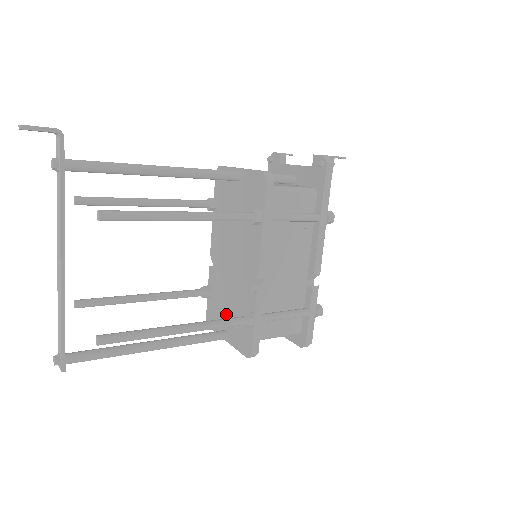
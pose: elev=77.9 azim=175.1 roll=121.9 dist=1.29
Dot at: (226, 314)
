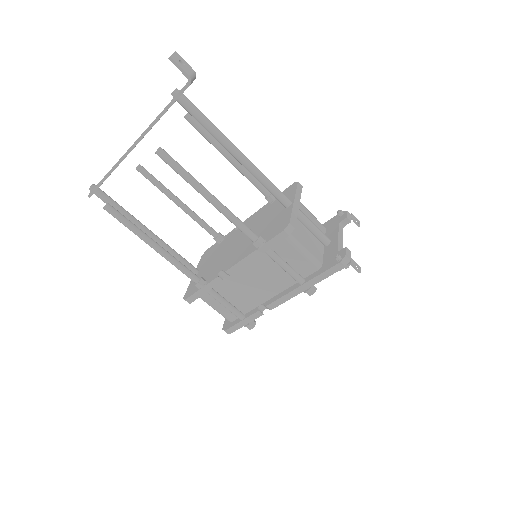
Dot at: (208, 263)
